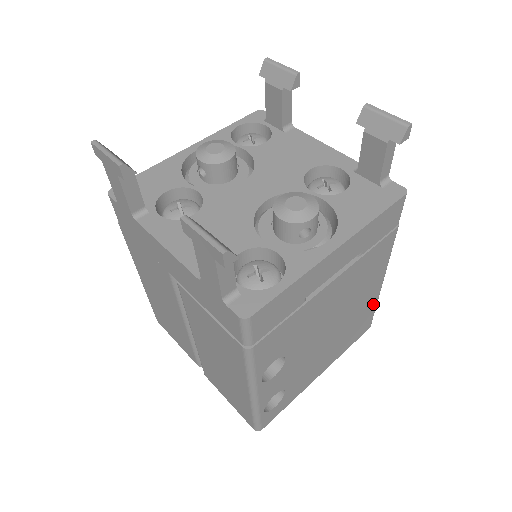
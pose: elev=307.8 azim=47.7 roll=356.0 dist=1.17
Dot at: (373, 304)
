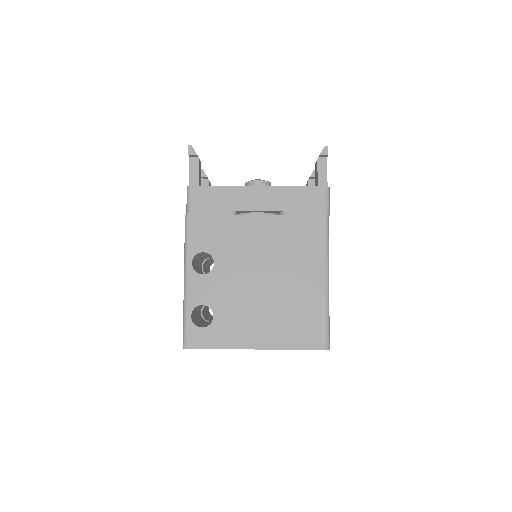
Dot at: (320, 305)
